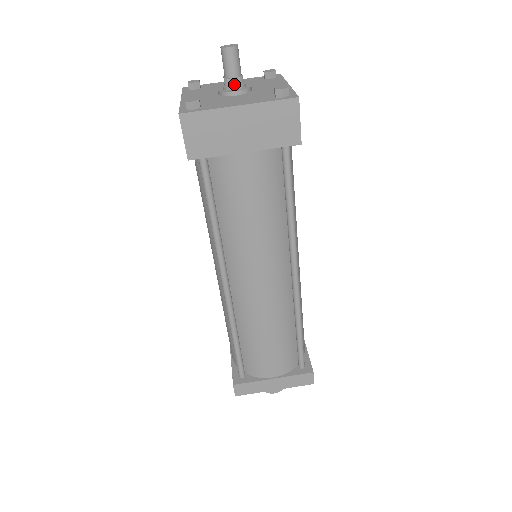
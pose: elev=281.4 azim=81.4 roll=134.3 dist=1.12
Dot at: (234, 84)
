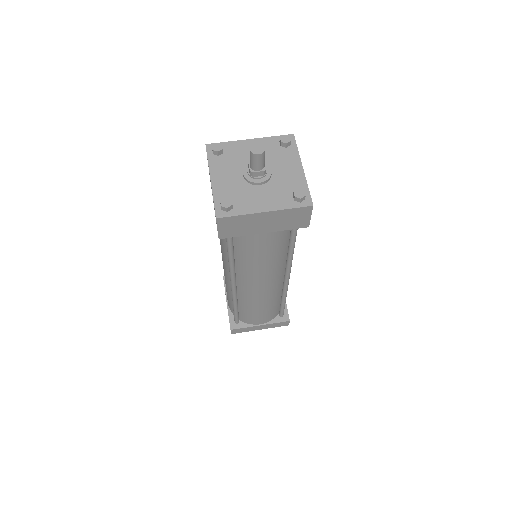
Dot at: (258, 175)
